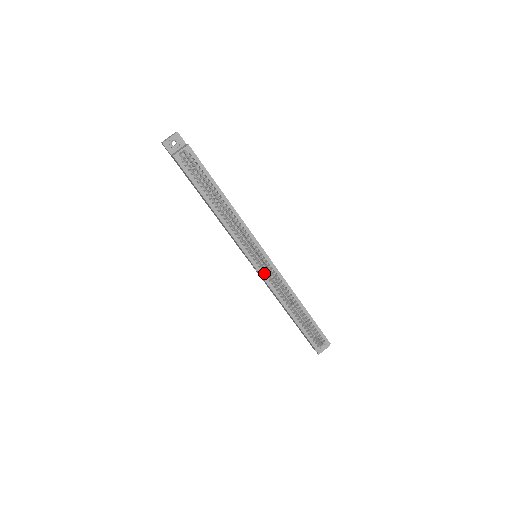
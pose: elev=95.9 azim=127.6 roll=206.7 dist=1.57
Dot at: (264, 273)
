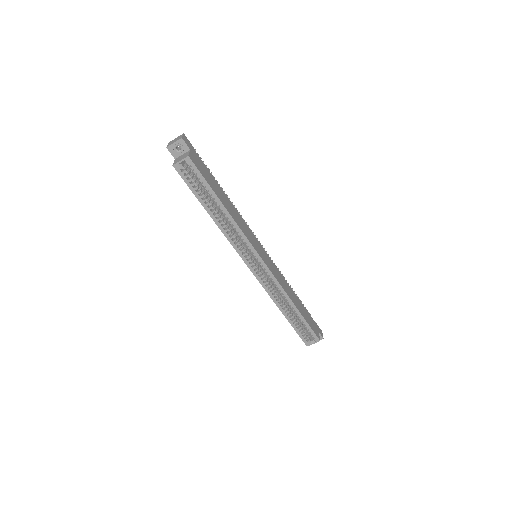
Dot at: (260, 275)
